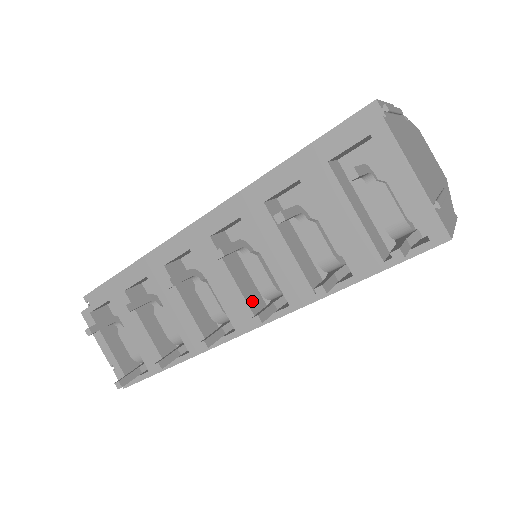
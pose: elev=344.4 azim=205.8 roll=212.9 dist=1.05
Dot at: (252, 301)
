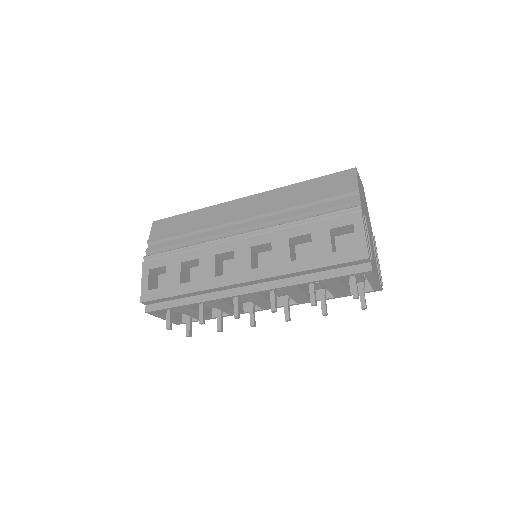
Dot at: occluded
